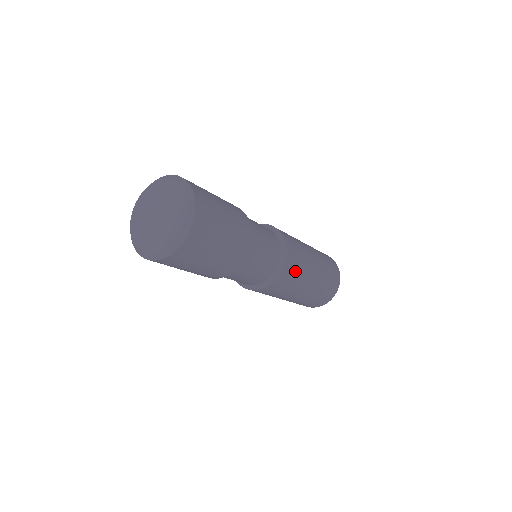
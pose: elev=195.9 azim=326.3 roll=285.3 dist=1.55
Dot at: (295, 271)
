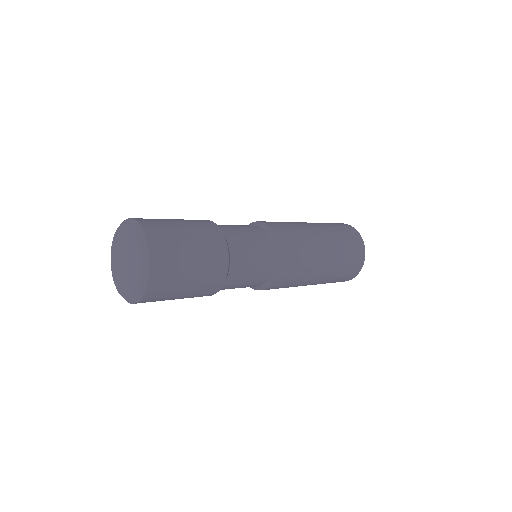
Dot at: (295, 274)
